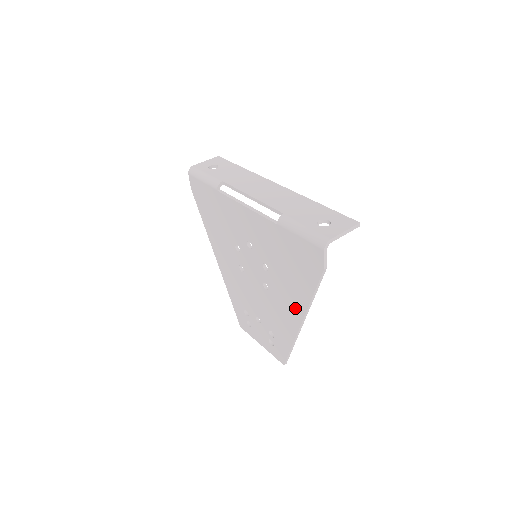
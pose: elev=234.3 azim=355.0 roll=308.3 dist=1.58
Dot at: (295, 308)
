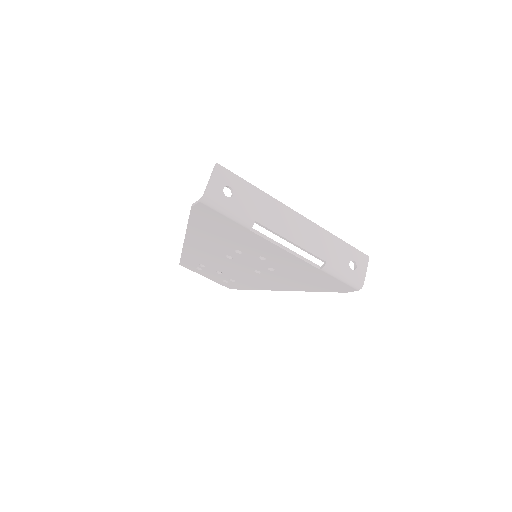
Dot at: (286, 287)
